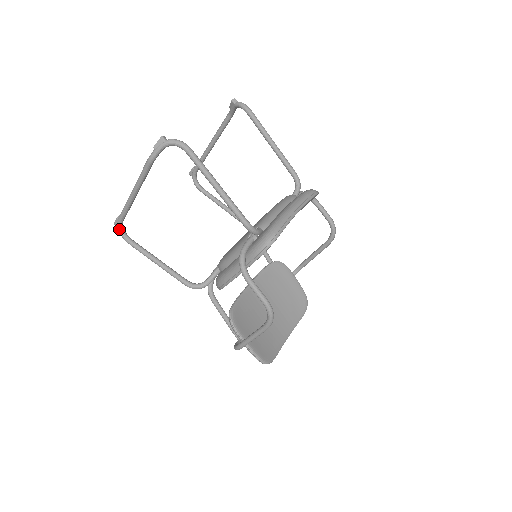
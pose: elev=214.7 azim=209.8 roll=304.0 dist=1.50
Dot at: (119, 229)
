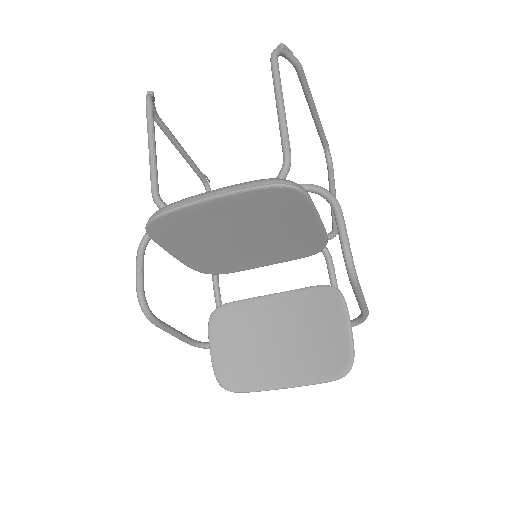
Dot at: (205, 187)
